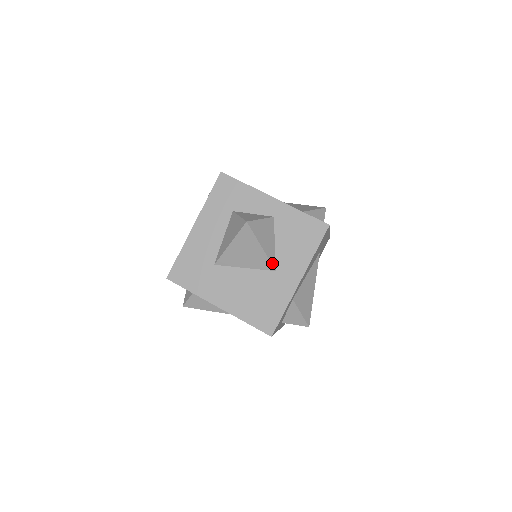
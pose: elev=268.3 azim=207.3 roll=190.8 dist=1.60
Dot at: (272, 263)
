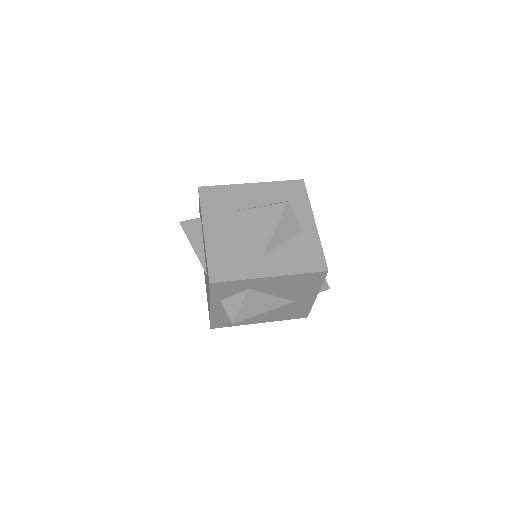
Dot at: (268, 247)
